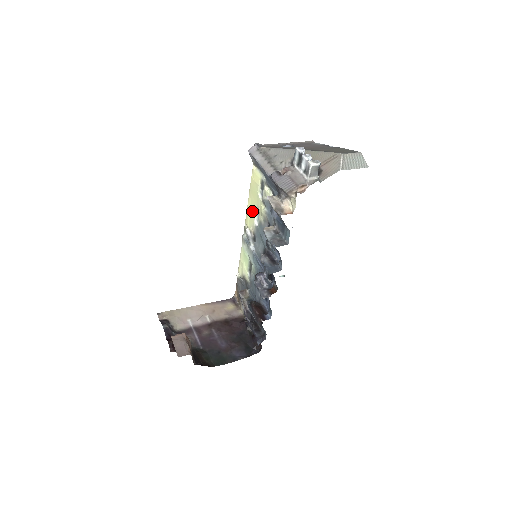
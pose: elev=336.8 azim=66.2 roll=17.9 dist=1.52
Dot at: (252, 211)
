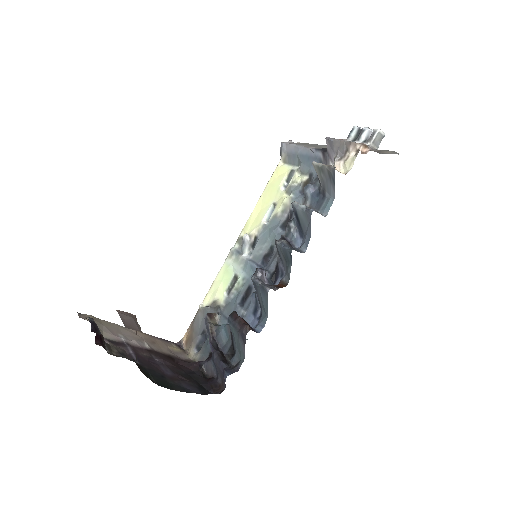
Dot at: (261, 211)
